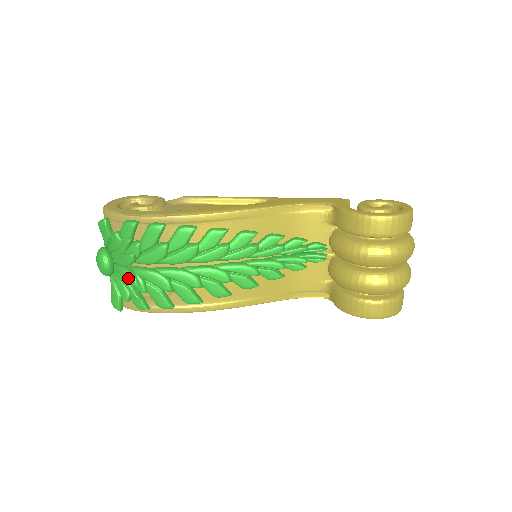
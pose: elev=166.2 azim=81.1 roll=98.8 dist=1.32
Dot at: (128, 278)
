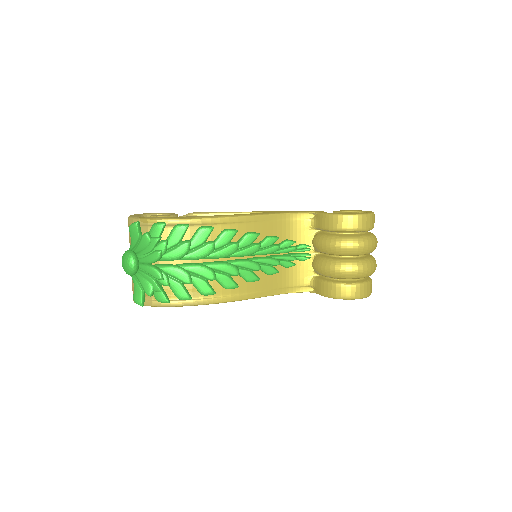
Dot at: (154, 273)
